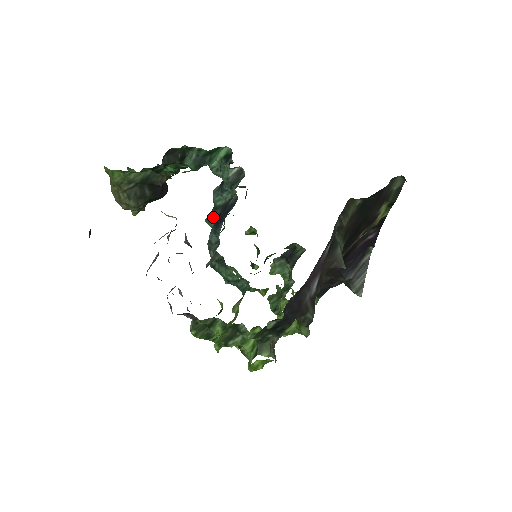
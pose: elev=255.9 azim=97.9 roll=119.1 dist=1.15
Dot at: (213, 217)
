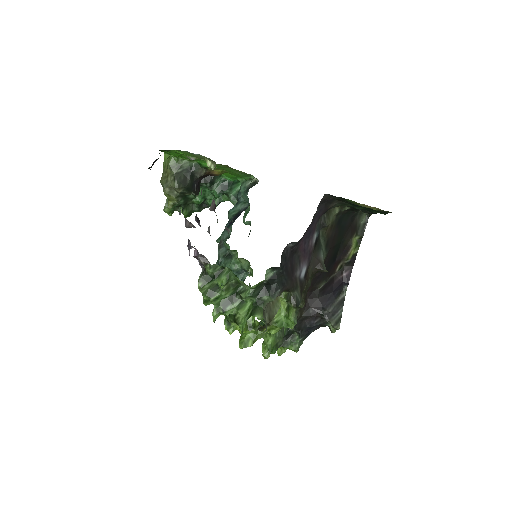
Dot at: (226, 226)
